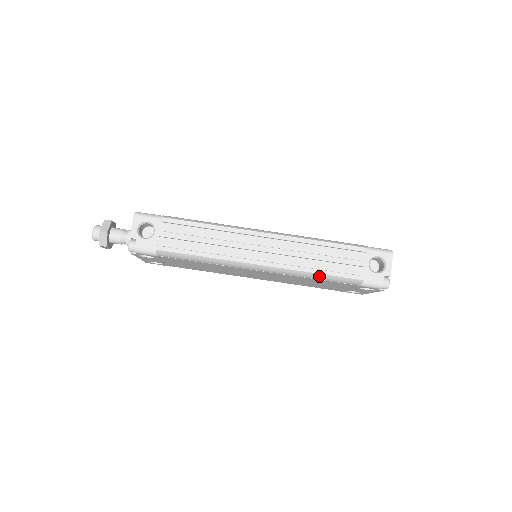
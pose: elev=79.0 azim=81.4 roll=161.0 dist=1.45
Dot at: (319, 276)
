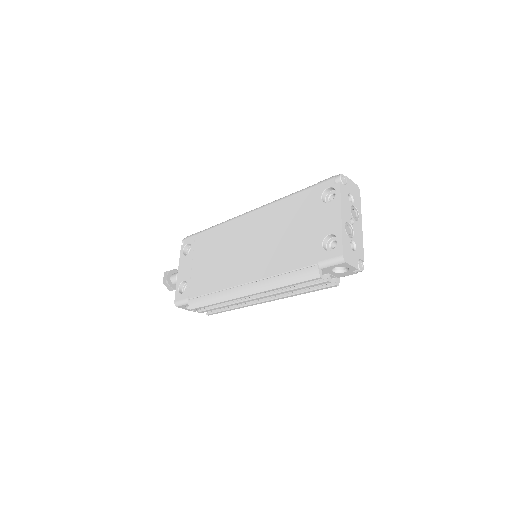
Dot at: occluded
